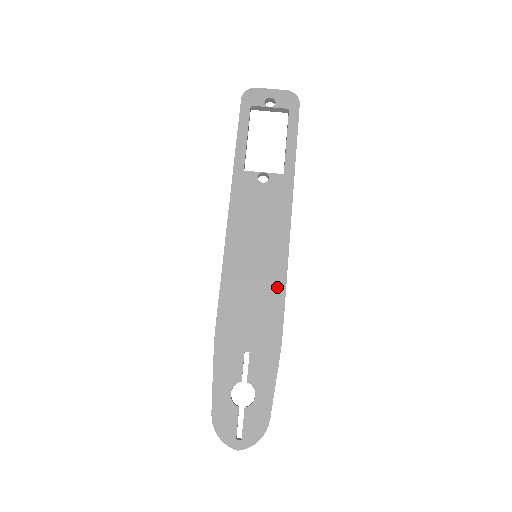
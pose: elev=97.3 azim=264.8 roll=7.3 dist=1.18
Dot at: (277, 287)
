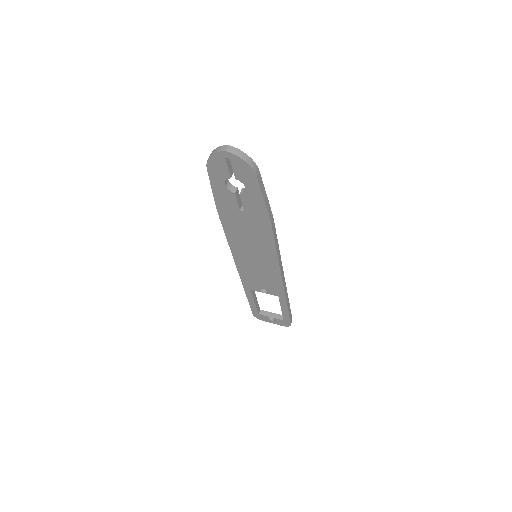
Dot at: occluded
